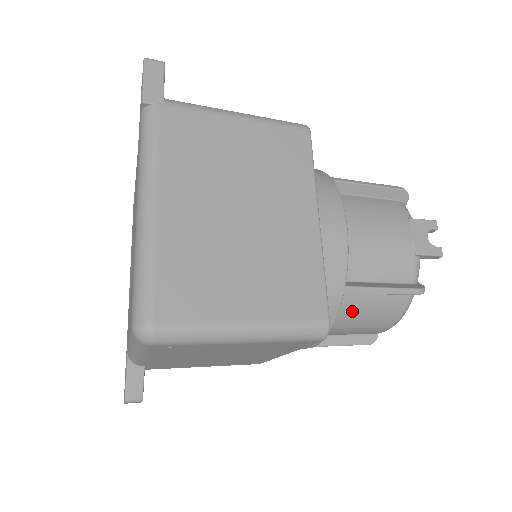
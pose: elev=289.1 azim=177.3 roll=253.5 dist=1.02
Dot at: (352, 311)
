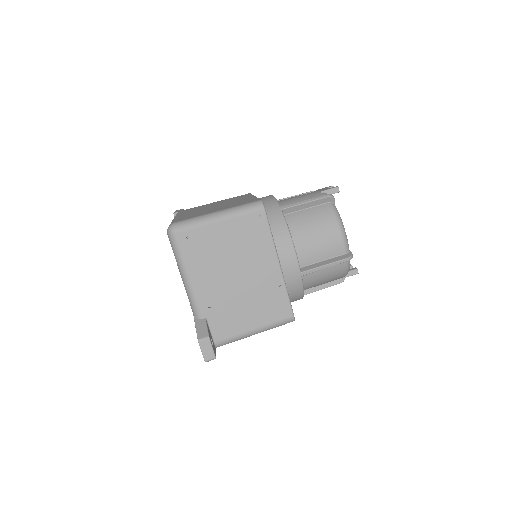
Dot at: (300, 224)
